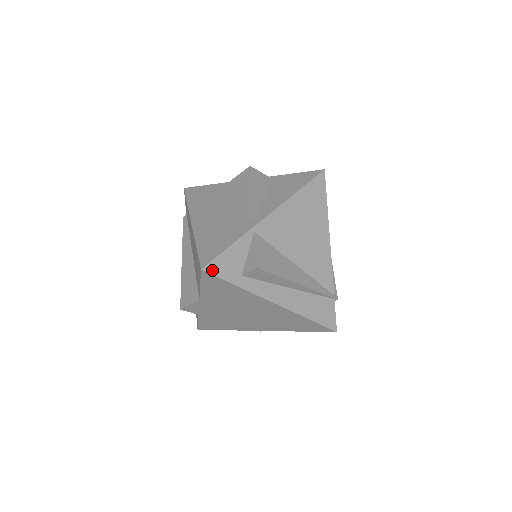
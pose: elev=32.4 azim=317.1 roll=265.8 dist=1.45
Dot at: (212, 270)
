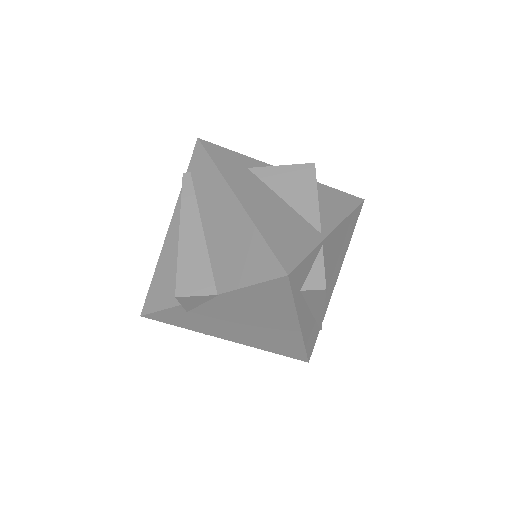
Dot at: (292, 278)
